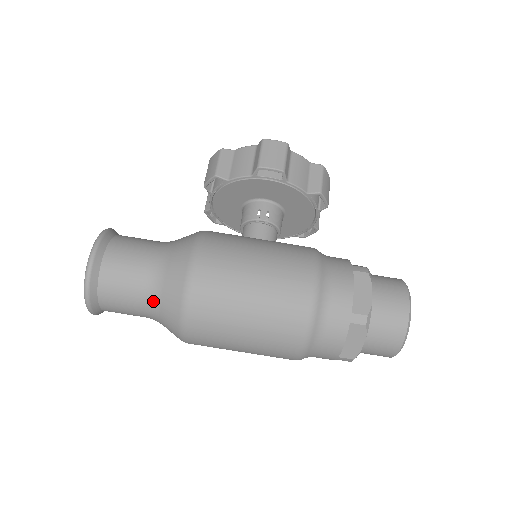
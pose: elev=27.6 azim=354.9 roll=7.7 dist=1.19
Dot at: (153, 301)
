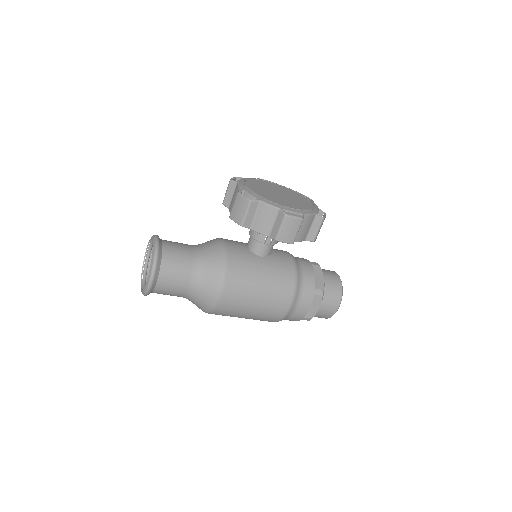
Dot at: (188, 299)
